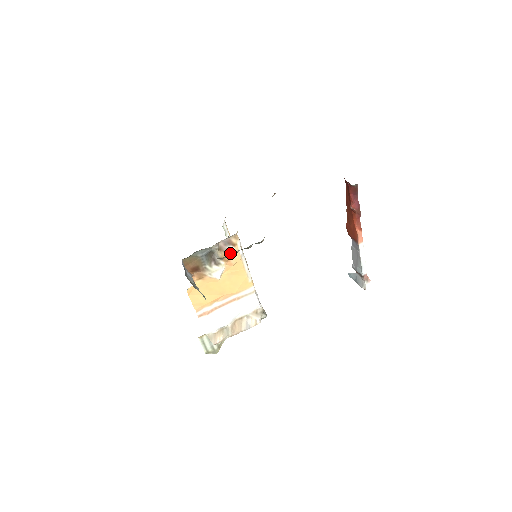
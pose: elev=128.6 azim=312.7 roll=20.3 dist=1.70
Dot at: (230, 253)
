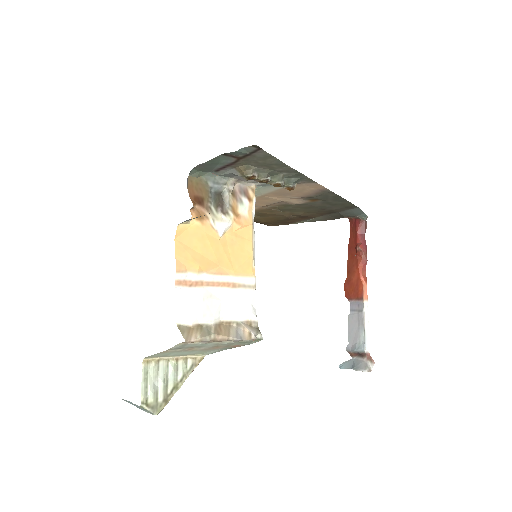
Dot at: (243, 207)
